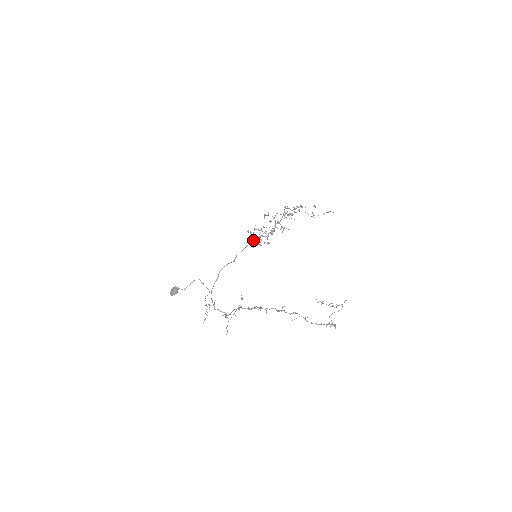
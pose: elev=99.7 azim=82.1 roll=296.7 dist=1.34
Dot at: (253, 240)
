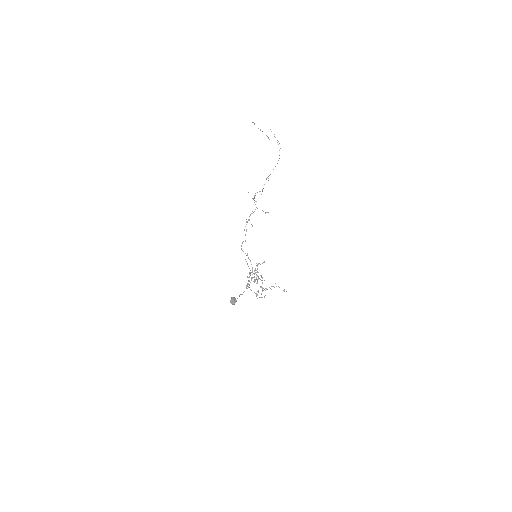
Dot at: (250, 270)
